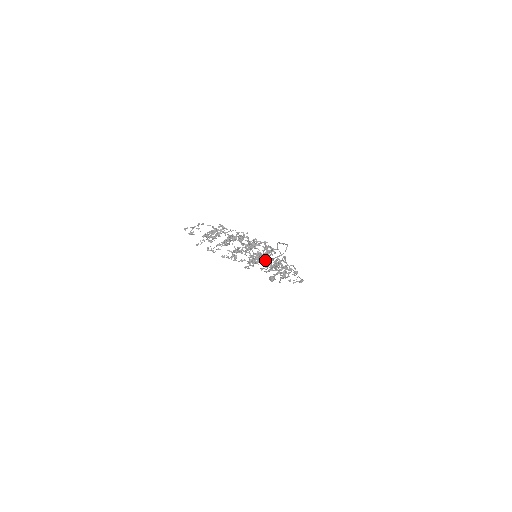
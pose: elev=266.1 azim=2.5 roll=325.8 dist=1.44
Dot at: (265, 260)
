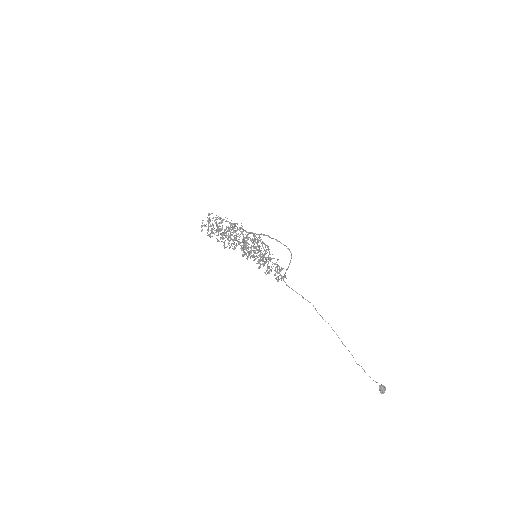
Dot at: occluded
